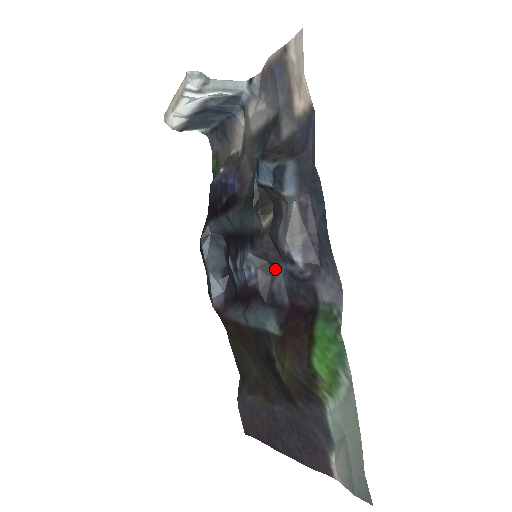
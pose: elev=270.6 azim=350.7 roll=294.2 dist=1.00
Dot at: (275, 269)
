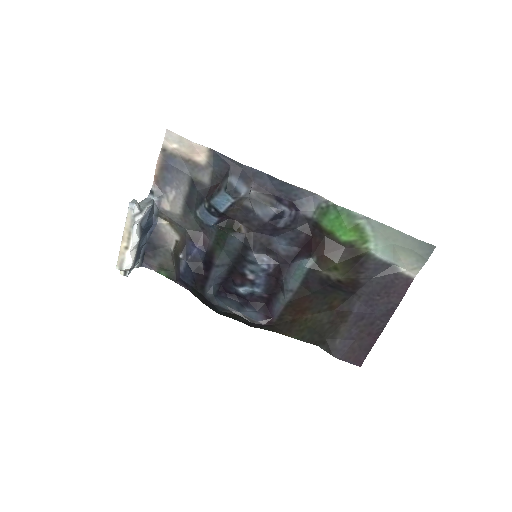
Dot at: (272, 246)
